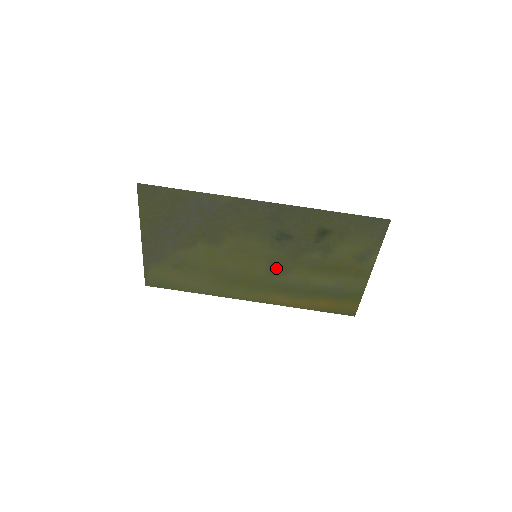
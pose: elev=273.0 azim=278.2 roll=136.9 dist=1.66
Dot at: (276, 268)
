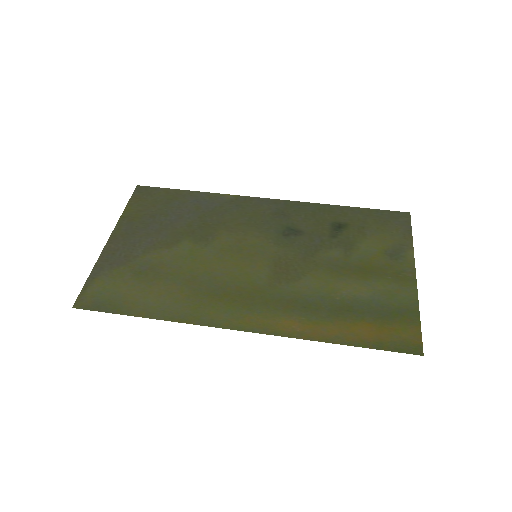
Dot at: (283, 272)
